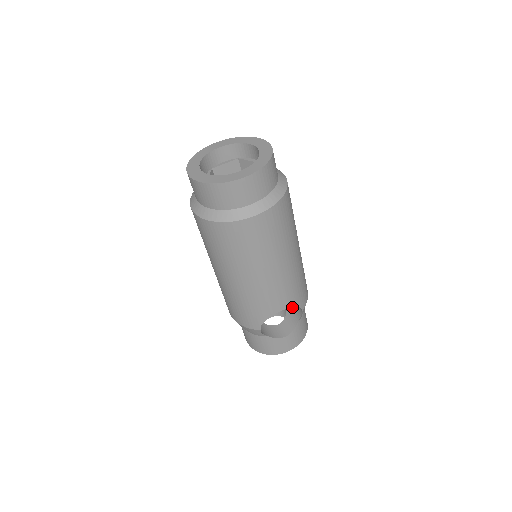
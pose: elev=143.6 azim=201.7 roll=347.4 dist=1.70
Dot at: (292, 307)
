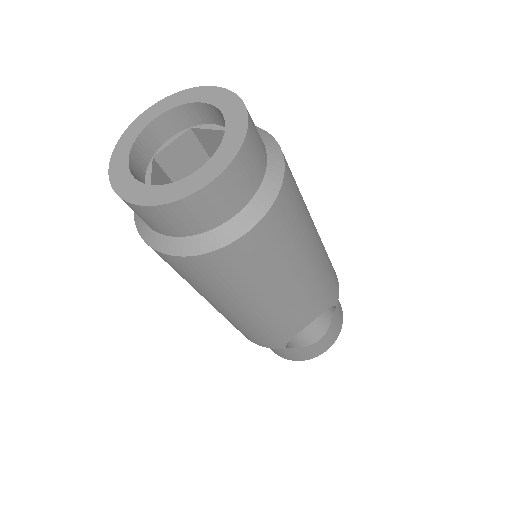
Dot at: occluded
